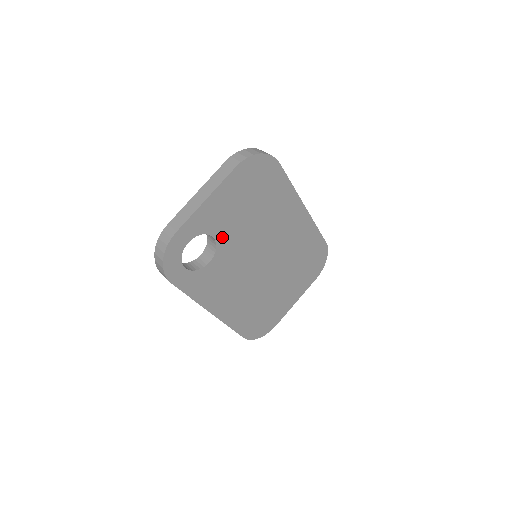
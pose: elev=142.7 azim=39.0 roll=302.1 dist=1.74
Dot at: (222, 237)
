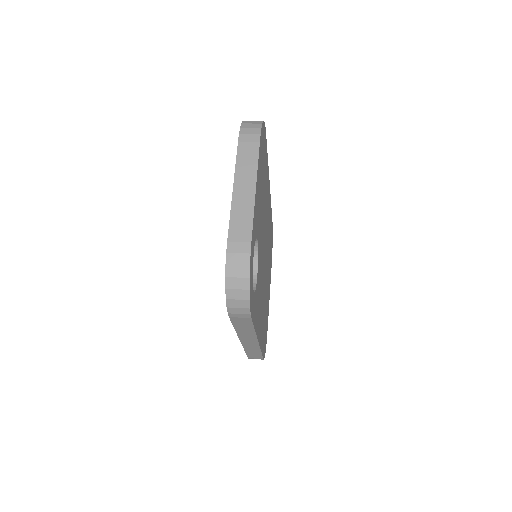
Dot at: (258, 238)
